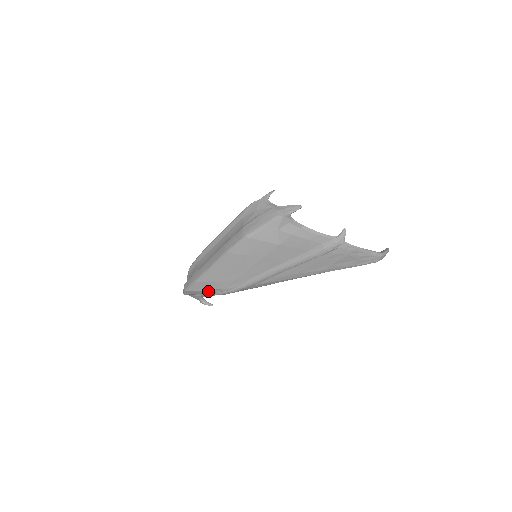
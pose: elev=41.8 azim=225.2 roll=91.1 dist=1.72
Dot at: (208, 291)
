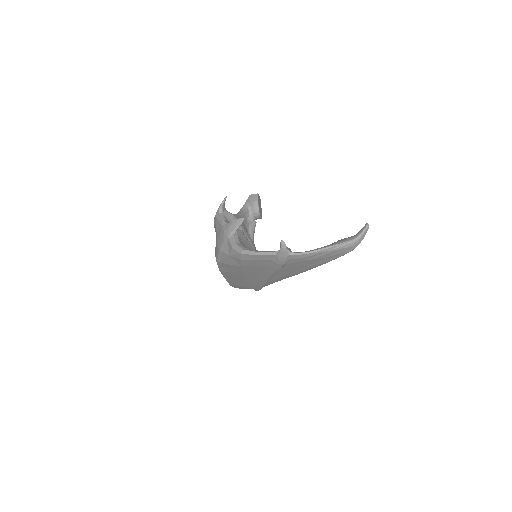
Dot at: occluded
